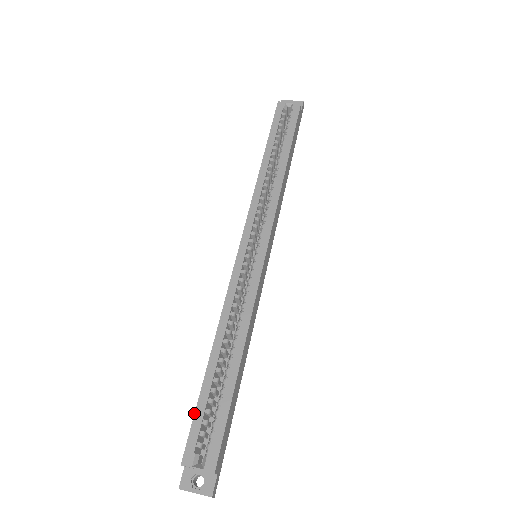
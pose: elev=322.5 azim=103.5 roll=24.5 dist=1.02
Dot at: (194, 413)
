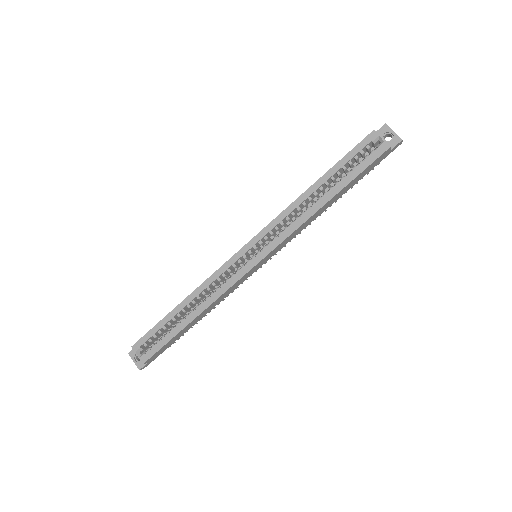
Dot at: (152, 328)
